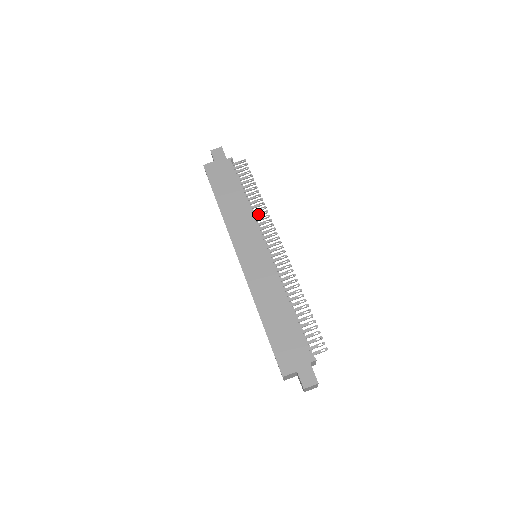
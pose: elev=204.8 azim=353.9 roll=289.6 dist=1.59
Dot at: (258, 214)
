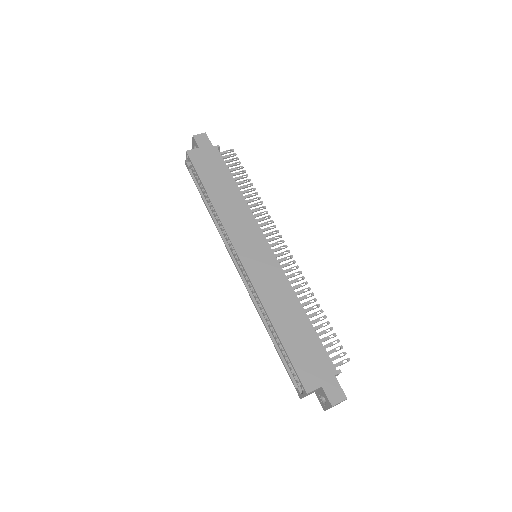
Dot at: (255, 209)
